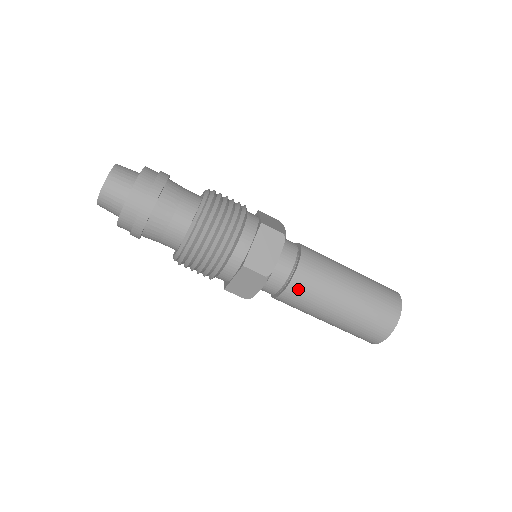
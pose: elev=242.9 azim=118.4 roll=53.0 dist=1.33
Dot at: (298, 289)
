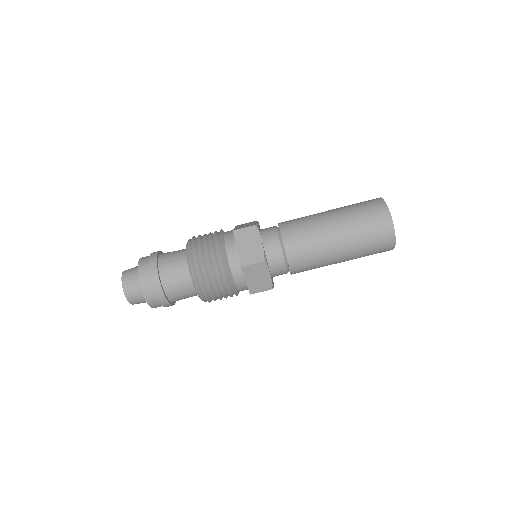
Dot at: (289, 227)
